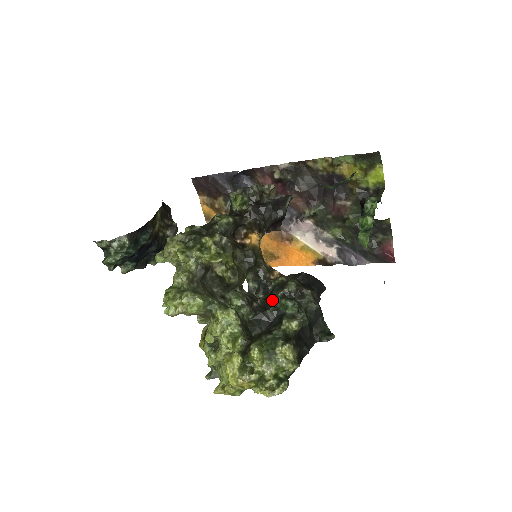
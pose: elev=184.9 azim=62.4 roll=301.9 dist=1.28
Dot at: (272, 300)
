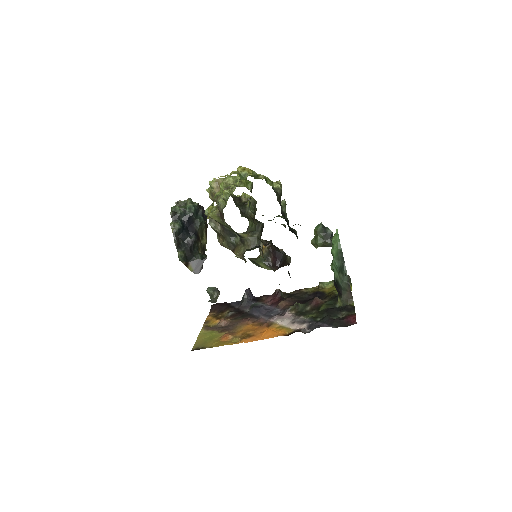
Dot at: occluded
